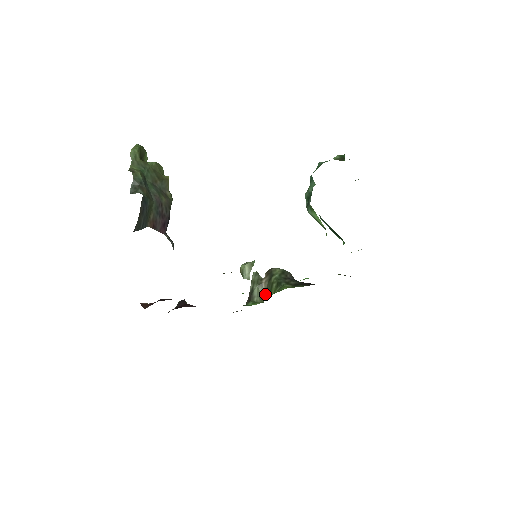
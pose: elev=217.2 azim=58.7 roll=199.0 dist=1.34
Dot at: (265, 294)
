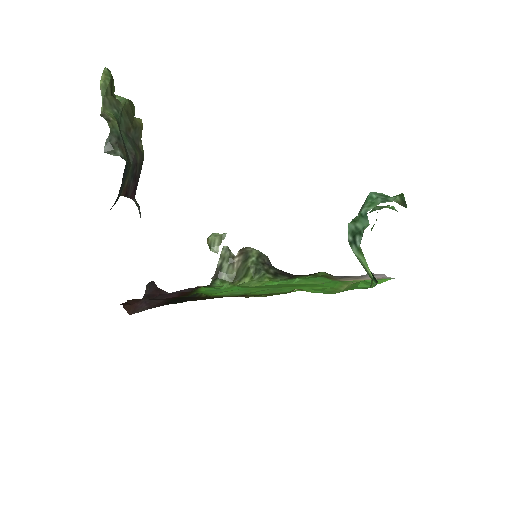
Dot at: (235, 274)
